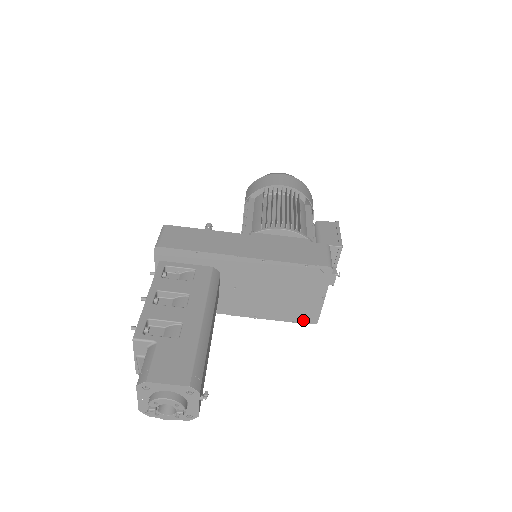
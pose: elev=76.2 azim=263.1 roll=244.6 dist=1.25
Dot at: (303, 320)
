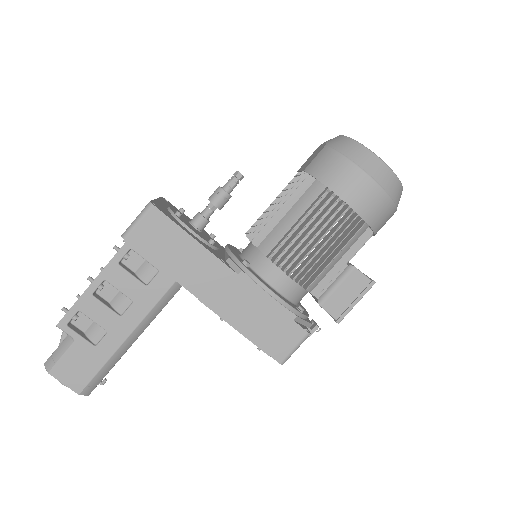
Dot at: occluded
